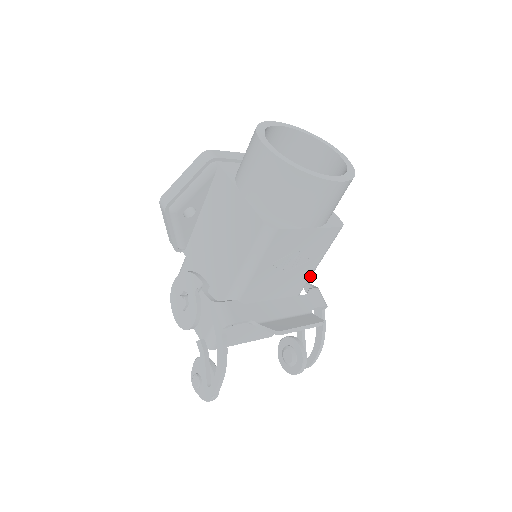
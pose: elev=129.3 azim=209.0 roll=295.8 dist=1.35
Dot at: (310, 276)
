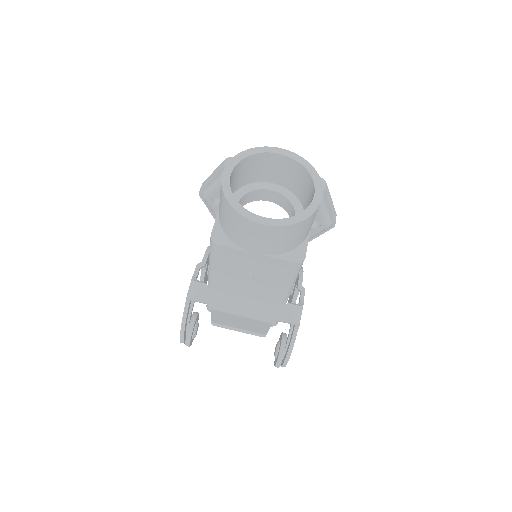
Dot at: (285, 292)
